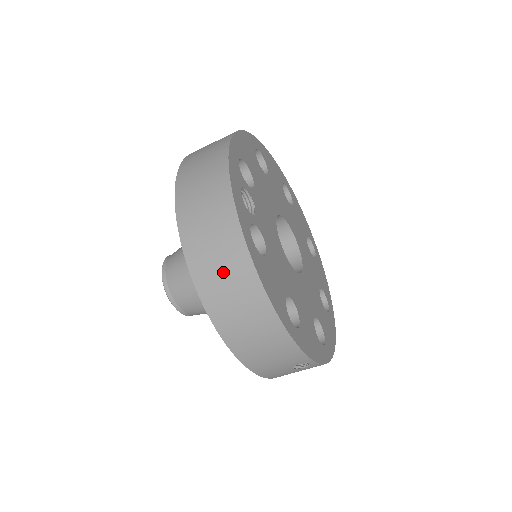
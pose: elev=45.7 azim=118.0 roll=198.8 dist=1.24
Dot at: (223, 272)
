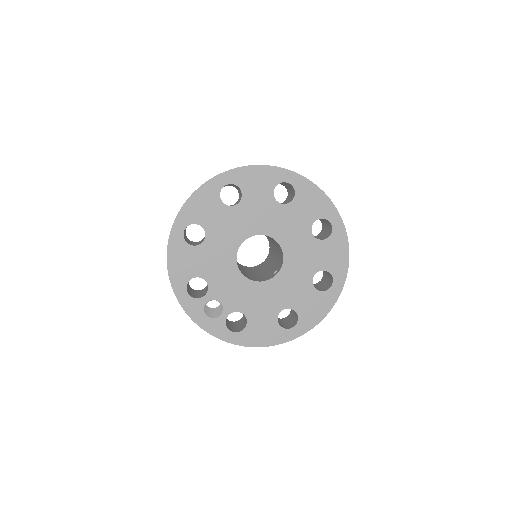
Dot at: occluded
